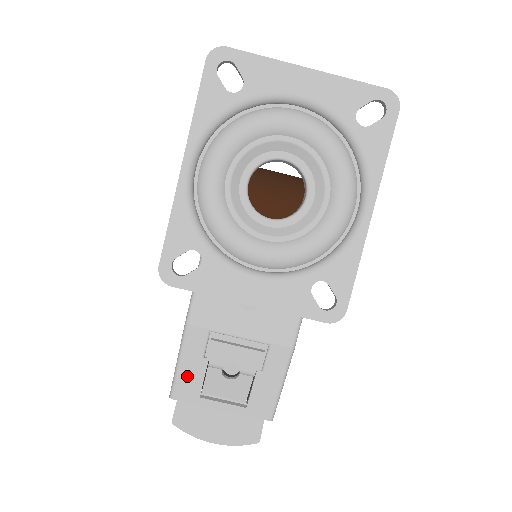
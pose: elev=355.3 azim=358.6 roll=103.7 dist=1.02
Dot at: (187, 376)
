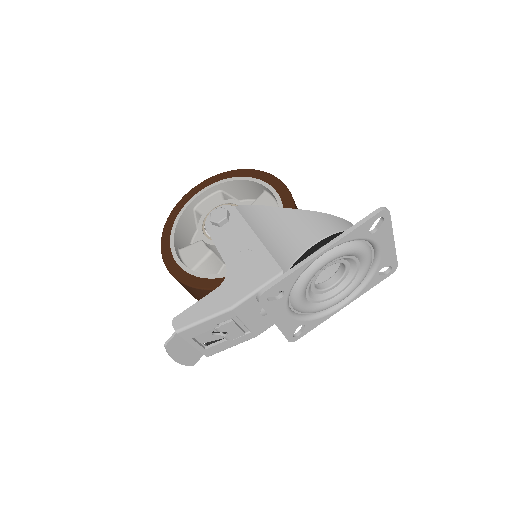
Dot at: (199, 328)
